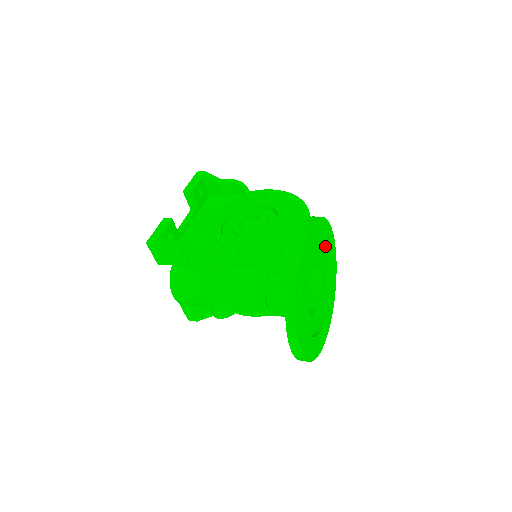
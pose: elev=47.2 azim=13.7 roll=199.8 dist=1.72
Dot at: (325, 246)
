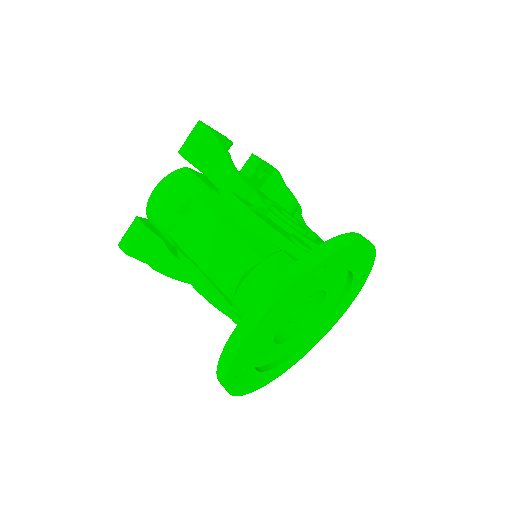
Dot at: (338, 304)
